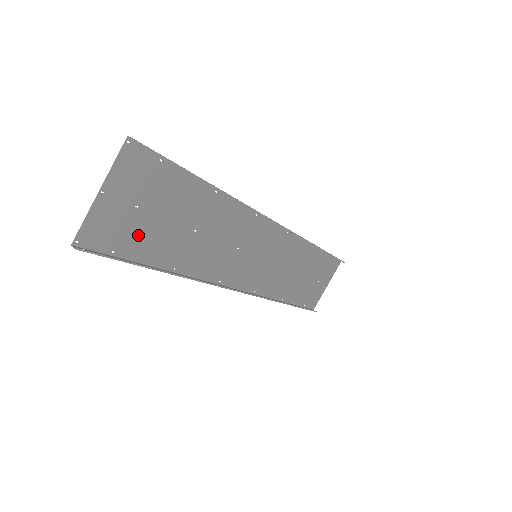
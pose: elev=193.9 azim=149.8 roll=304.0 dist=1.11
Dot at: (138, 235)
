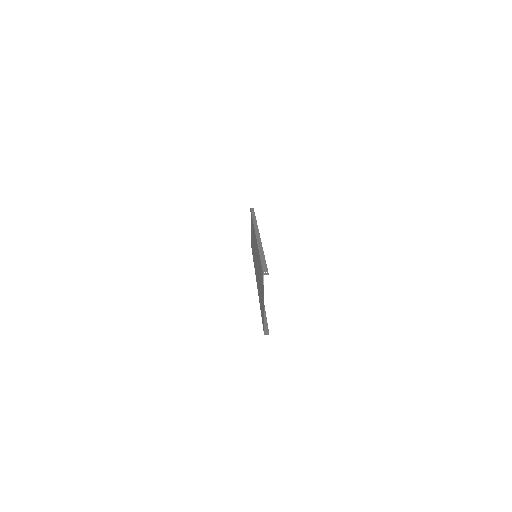
Dot at: (261, 304)
